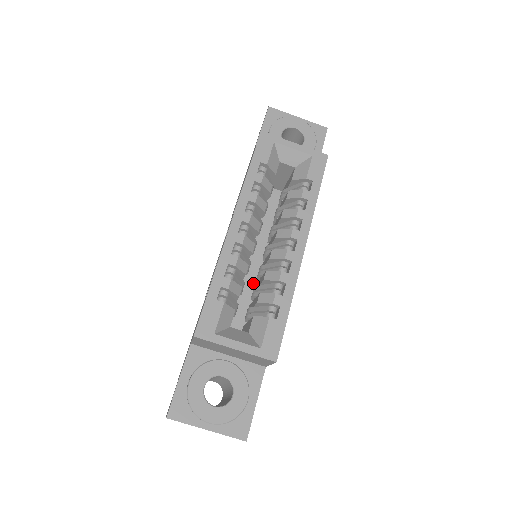
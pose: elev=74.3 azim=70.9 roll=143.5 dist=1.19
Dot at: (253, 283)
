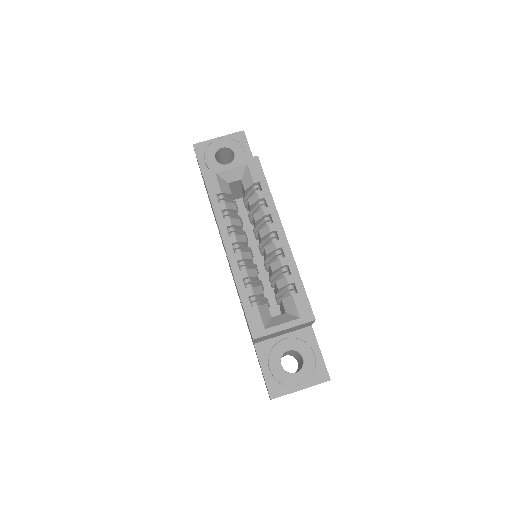
Dot at: (266, 275)
